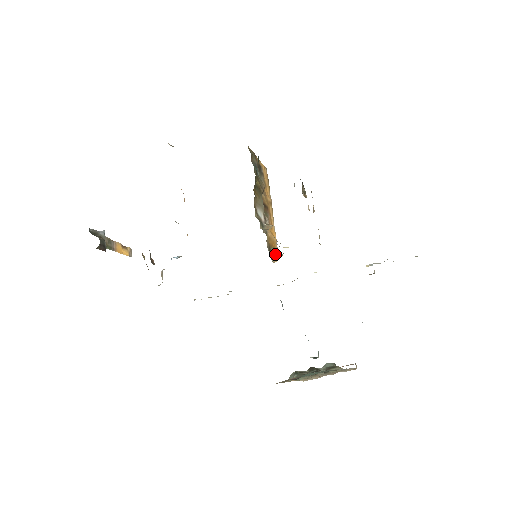
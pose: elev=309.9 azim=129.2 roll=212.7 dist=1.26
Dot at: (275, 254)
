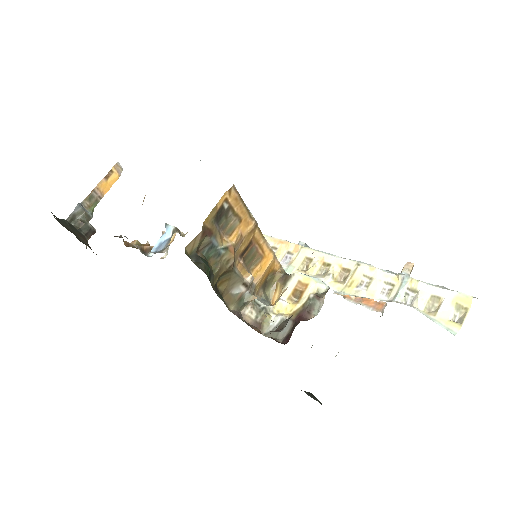
Dot at: (275, 277)
